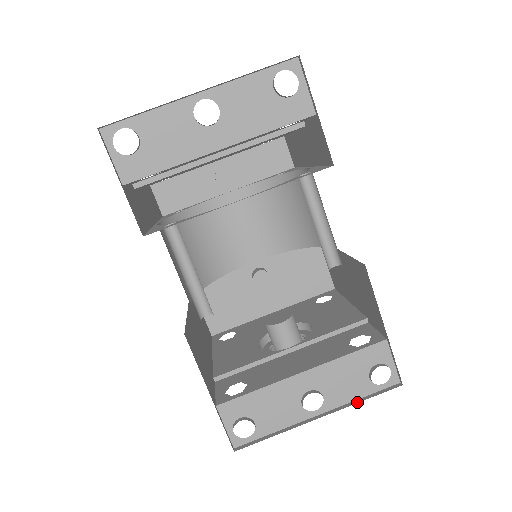
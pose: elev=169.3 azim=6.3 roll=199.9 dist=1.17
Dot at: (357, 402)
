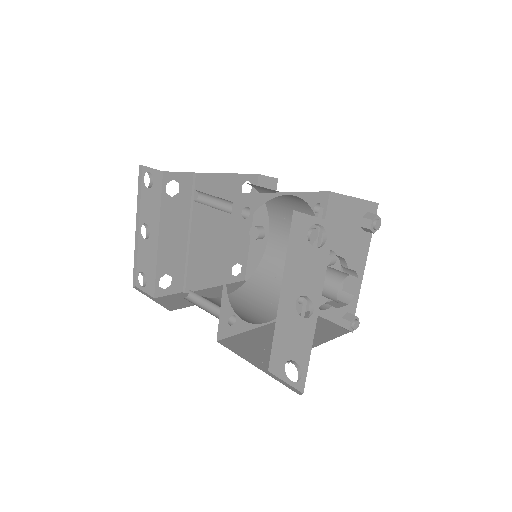
Dot at: (323, 274)
